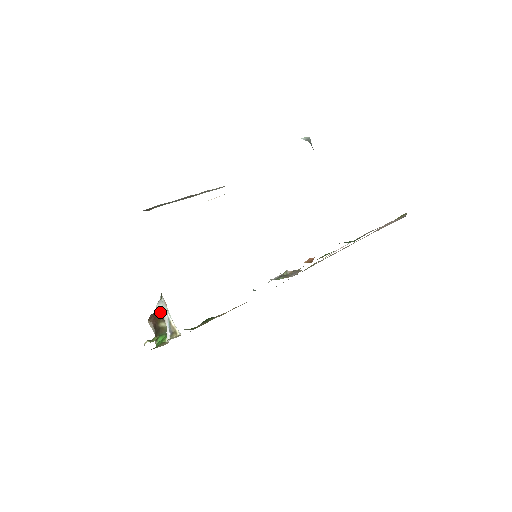
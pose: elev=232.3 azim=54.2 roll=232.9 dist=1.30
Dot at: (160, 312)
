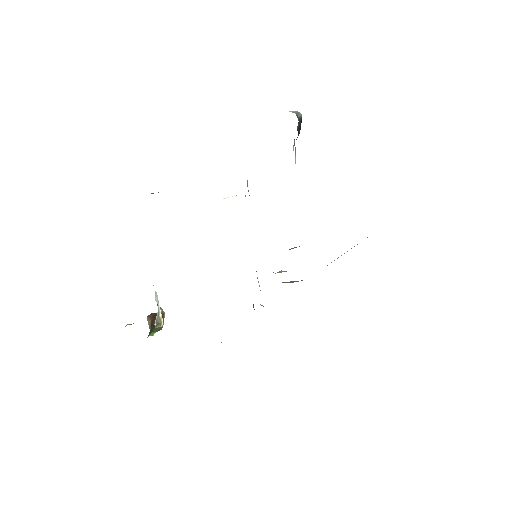
Dot at: (160, 309)
